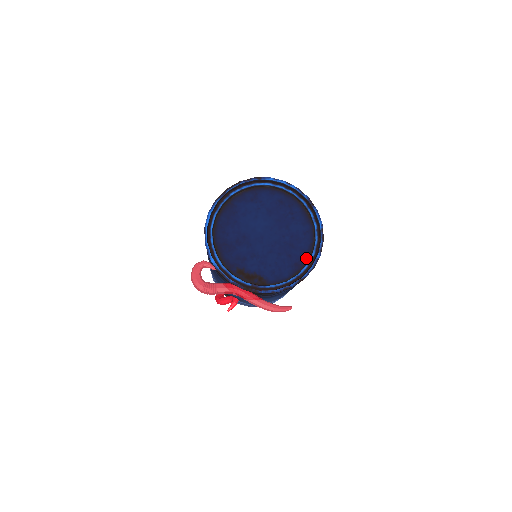
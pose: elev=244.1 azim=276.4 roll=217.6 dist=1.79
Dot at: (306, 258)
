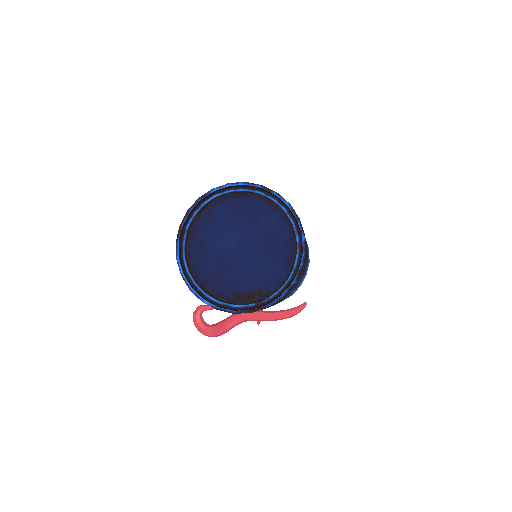
Dot at: (293, 247)
